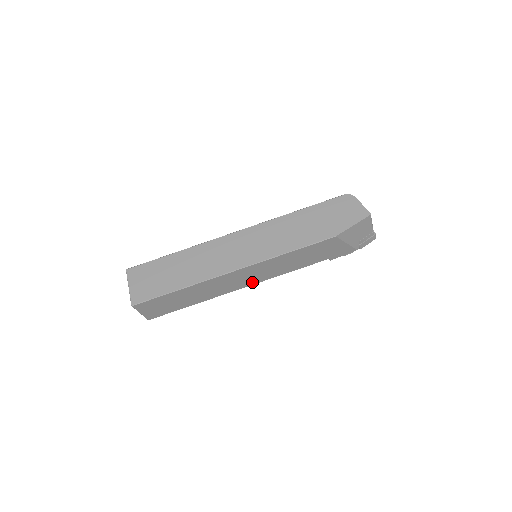
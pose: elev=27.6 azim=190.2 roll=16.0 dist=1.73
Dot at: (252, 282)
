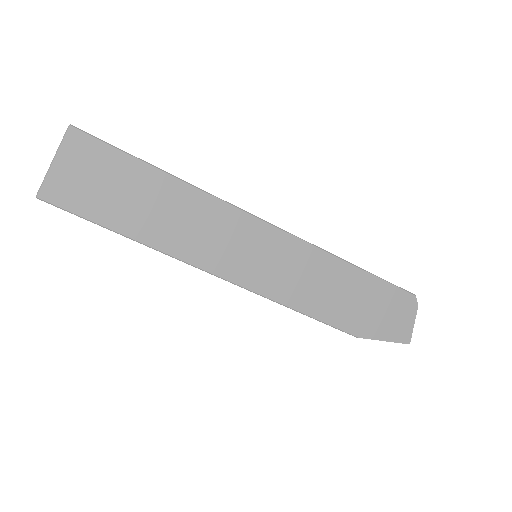
Dot at: occluded
